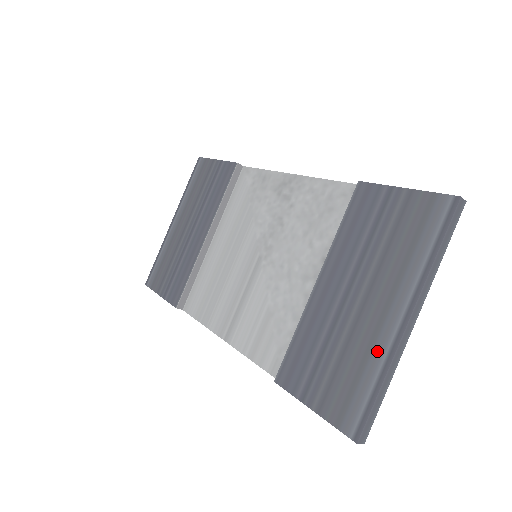
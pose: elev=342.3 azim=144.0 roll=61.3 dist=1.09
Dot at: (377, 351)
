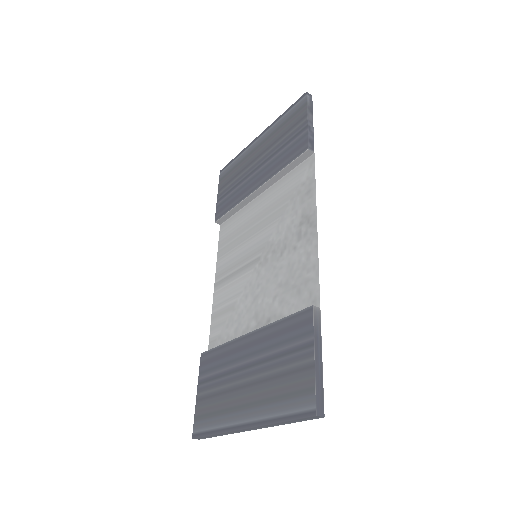
Dot at: (227, 418)
